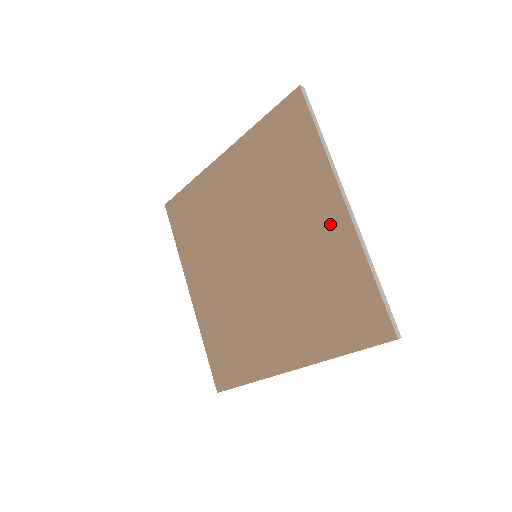
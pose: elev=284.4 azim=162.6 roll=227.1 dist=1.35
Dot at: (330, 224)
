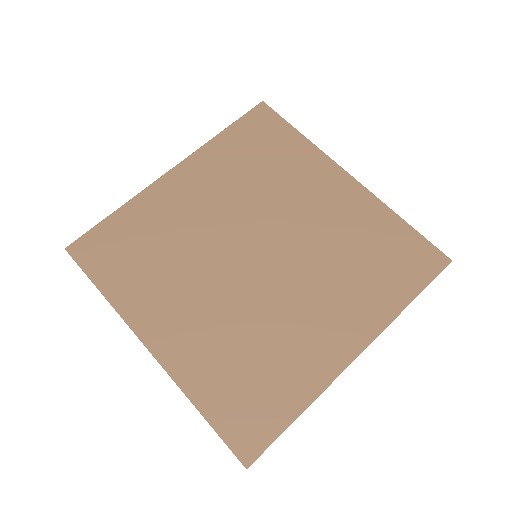
Dot at: (342, 194)
